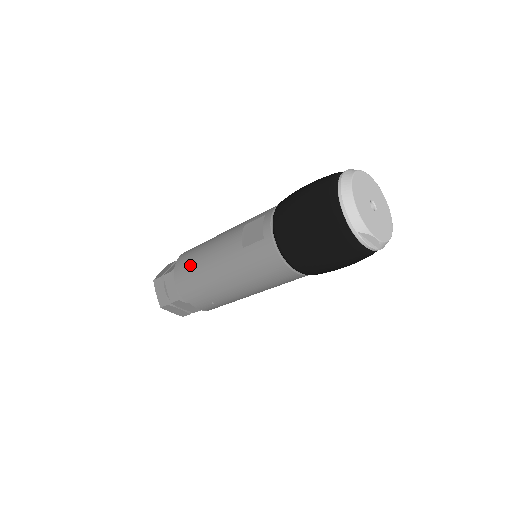
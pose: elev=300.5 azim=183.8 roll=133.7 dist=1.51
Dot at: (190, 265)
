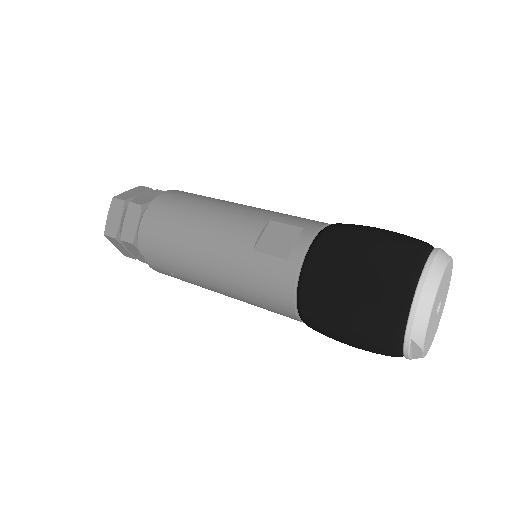
Dot at: (172, 218)
